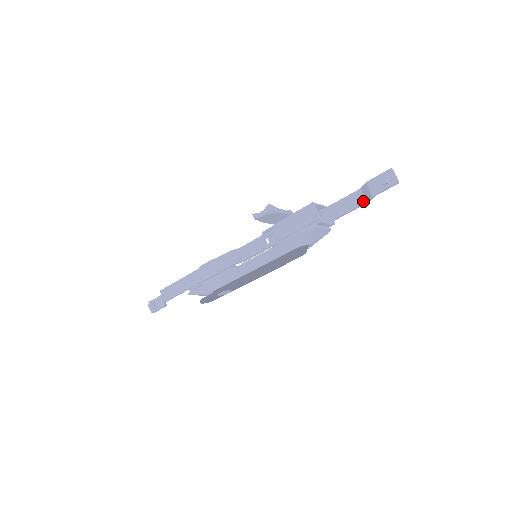
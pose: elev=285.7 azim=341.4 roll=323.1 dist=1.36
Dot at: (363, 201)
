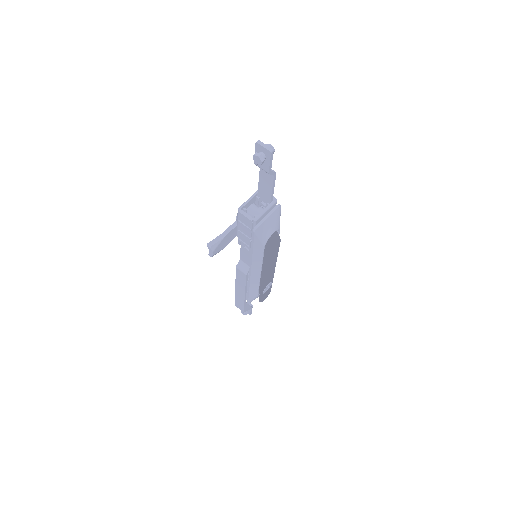
Dot at: (271, 176)
